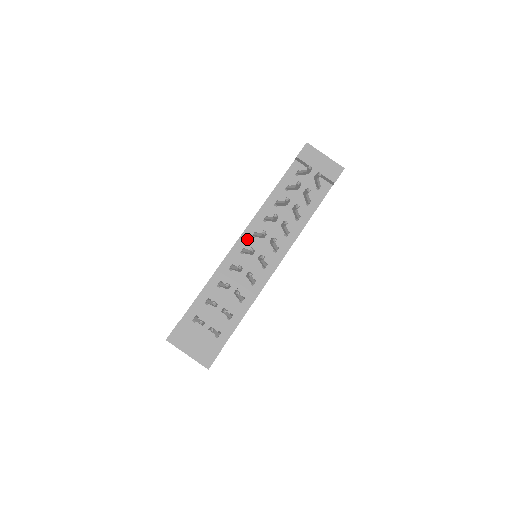
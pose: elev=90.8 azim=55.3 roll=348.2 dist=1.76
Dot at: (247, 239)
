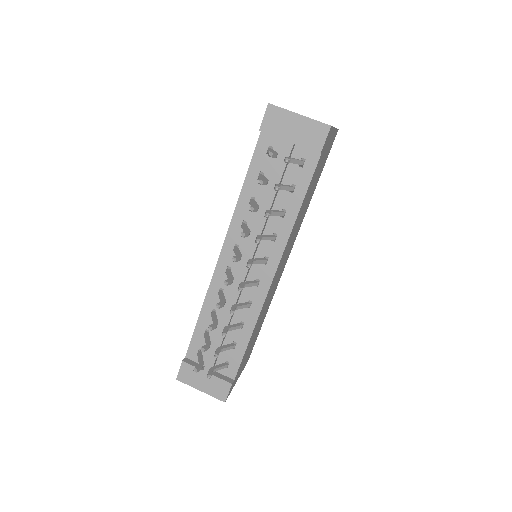
Dot at: (228, 255)
